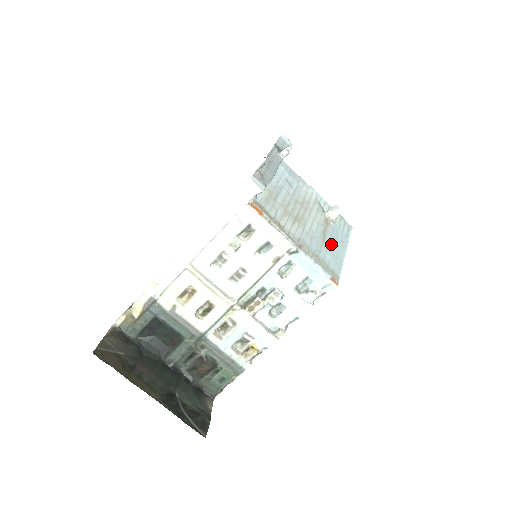
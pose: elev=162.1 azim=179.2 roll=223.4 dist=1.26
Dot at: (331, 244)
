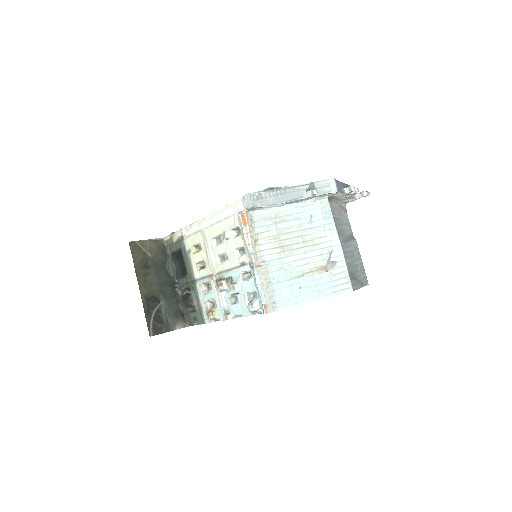
Dot at: (302, 285)
